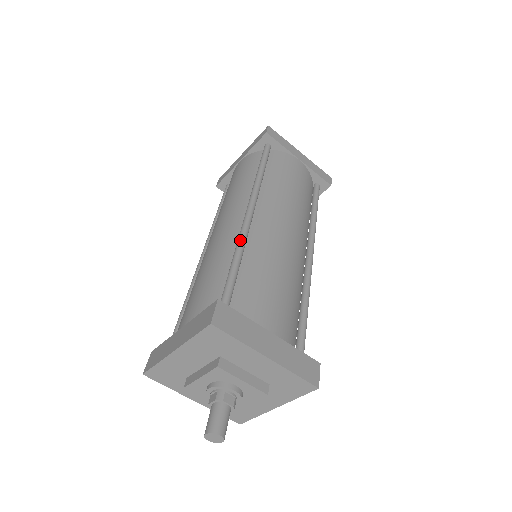
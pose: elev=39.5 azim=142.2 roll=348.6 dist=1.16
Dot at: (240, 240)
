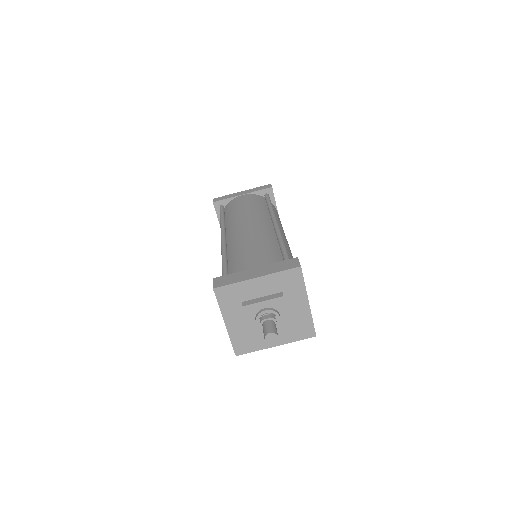
Dot at: occluded
